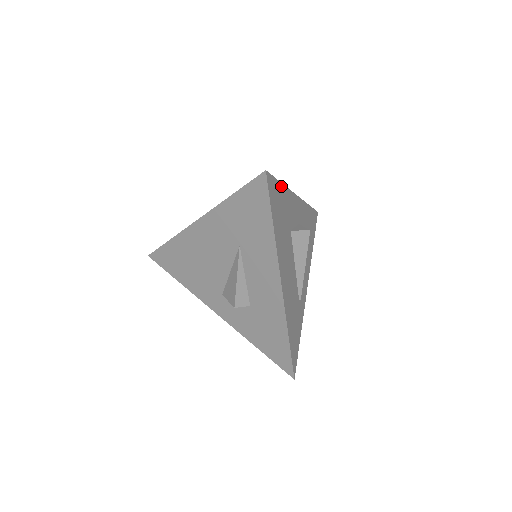
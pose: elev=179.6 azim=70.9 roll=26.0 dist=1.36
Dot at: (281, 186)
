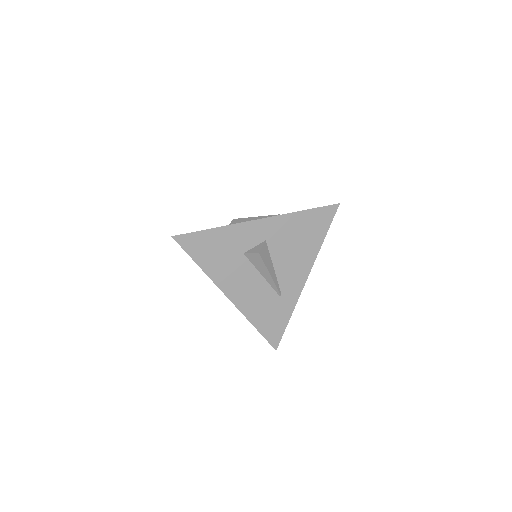
Dot at: (210, 231)
